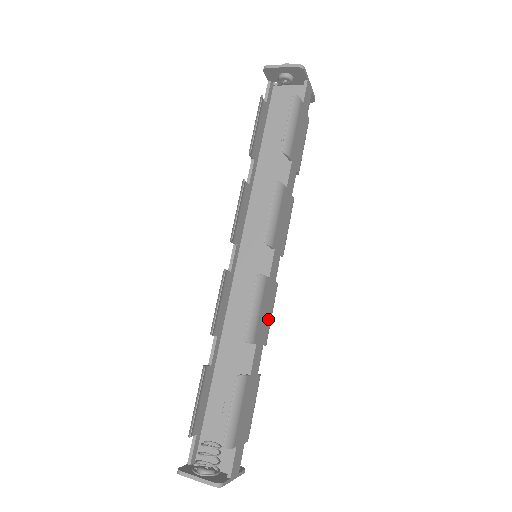
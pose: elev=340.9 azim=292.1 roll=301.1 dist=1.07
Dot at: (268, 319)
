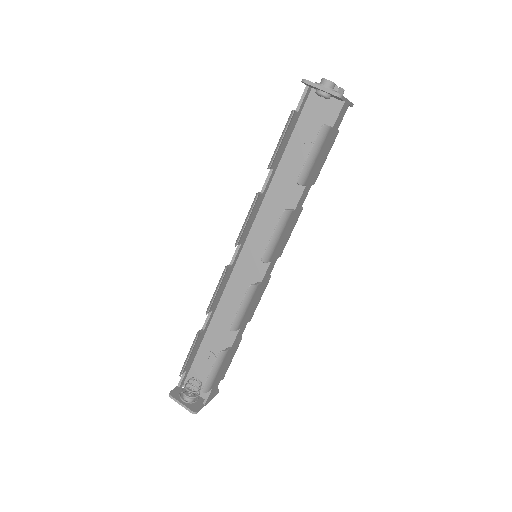
Dot at: (255, 306)
